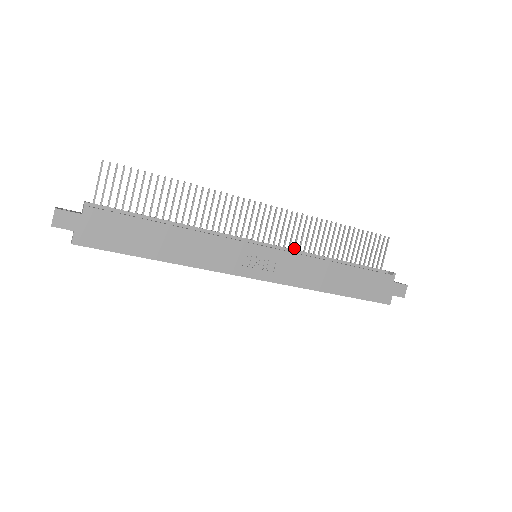
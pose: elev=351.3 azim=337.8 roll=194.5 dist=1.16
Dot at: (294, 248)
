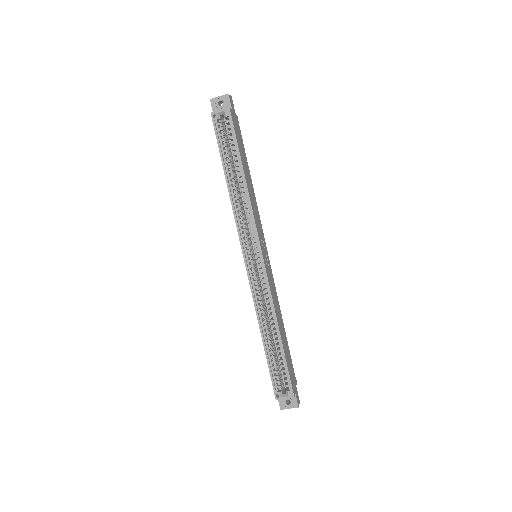
Dot at: occluded
